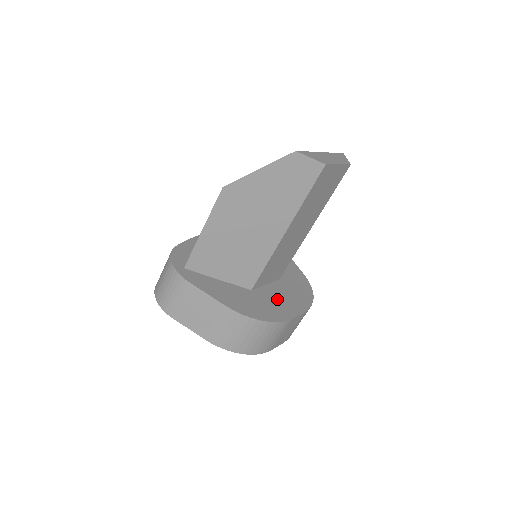
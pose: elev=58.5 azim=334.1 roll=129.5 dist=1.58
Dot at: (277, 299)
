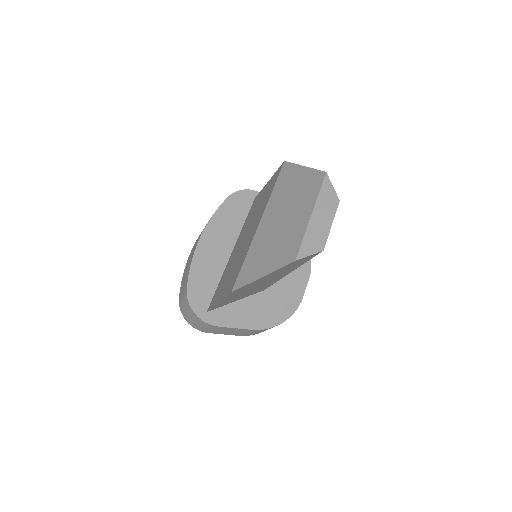
Dot at: (285, 283)
